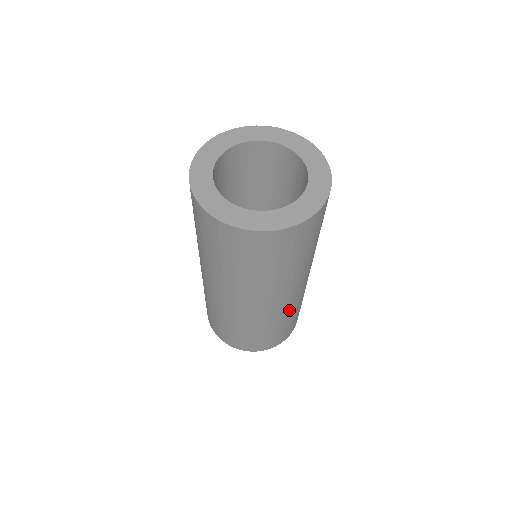
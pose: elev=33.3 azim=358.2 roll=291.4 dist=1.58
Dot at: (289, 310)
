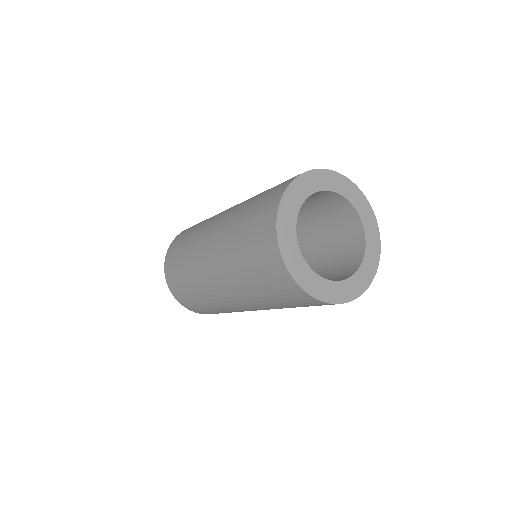
Dot at: occluded
